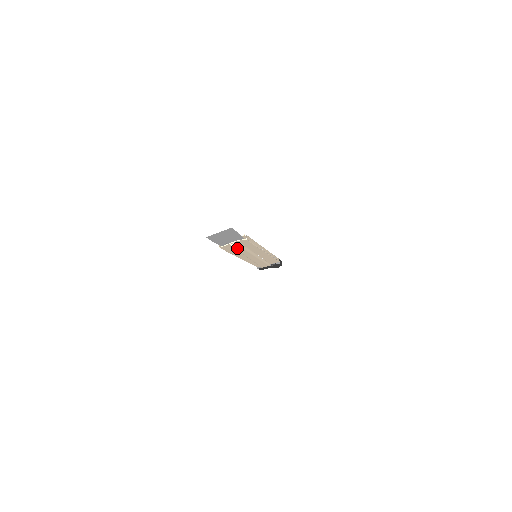
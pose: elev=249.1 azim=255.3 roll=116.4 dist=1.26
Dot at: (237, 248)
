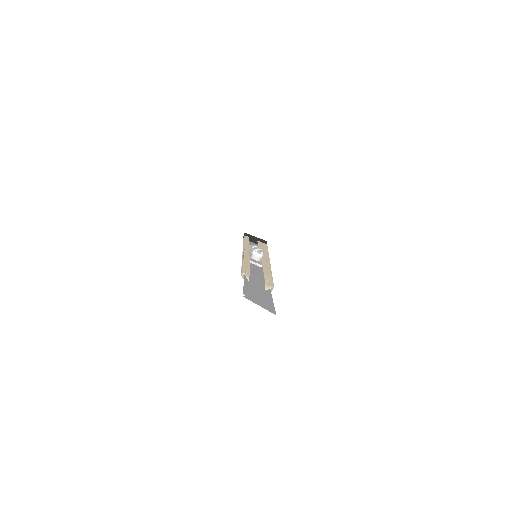
Dot at: occluded
